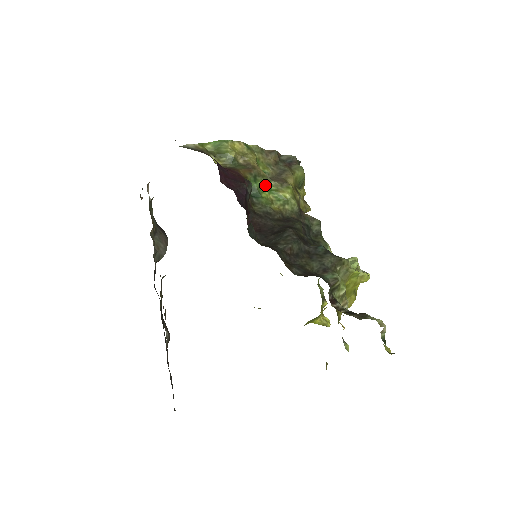
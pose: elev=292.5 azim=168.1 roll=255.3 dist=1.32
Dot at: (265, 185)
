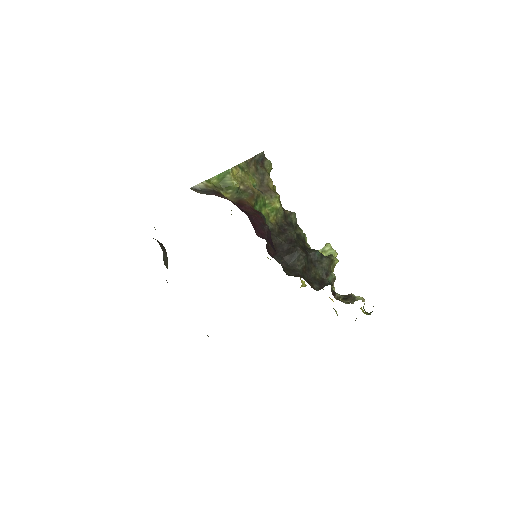
Dot at: (263, 203)
